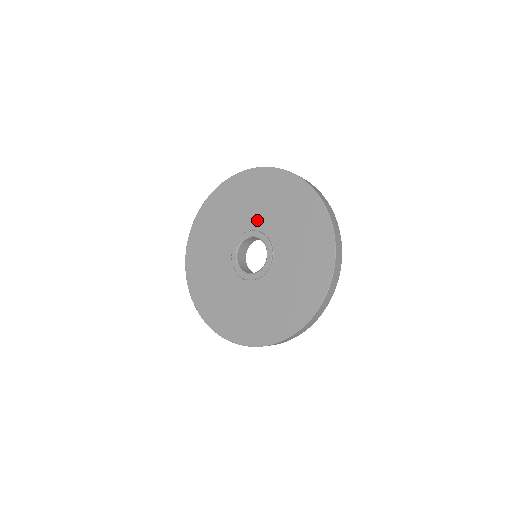
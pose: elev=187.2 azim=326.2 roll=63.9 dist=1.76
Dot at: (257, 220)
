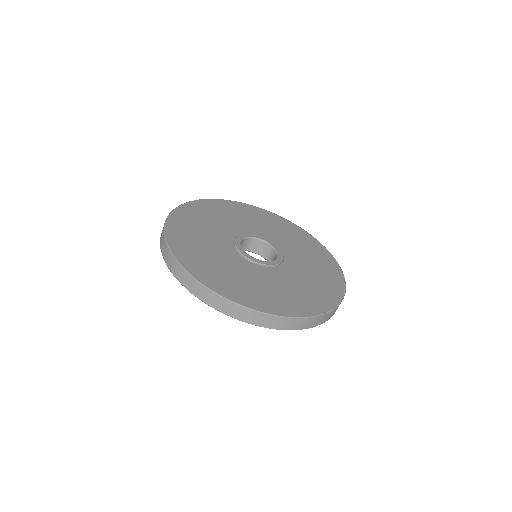
Dot at: (287, 248)
